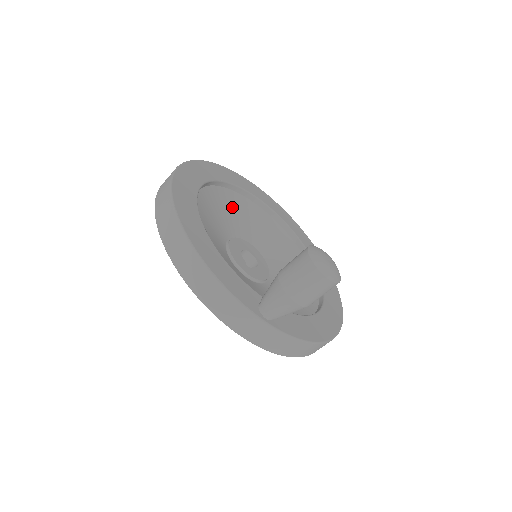
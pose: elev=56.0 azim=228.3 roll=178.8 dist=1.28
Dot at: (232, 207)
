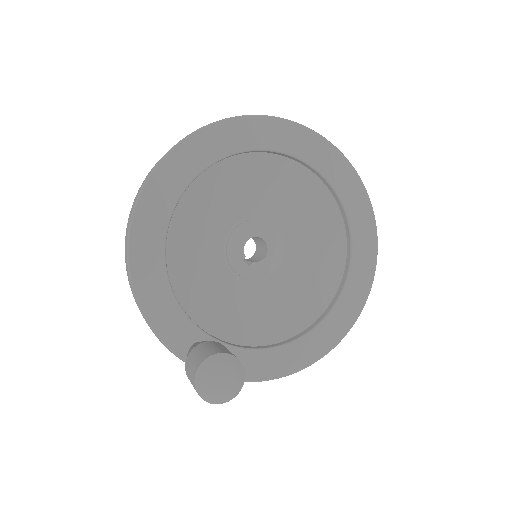
Dot at: (262, 177)
